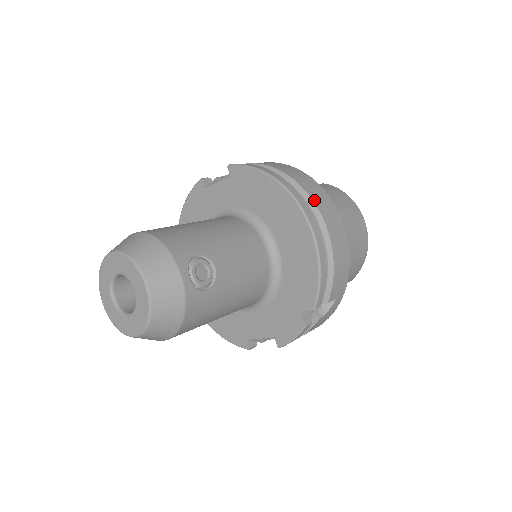
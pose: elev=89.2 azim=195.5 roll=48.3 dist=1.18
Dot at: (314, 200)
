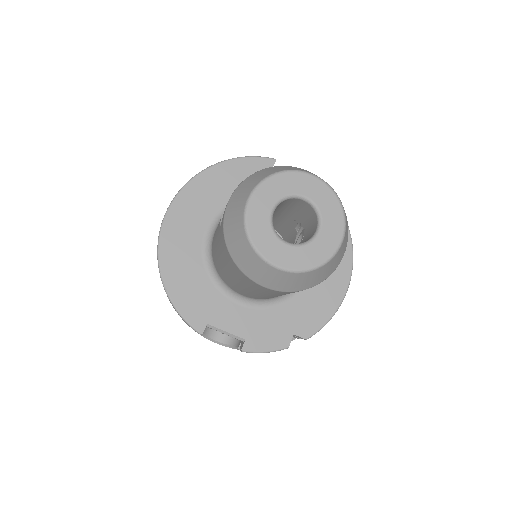
Dot at: occluded
